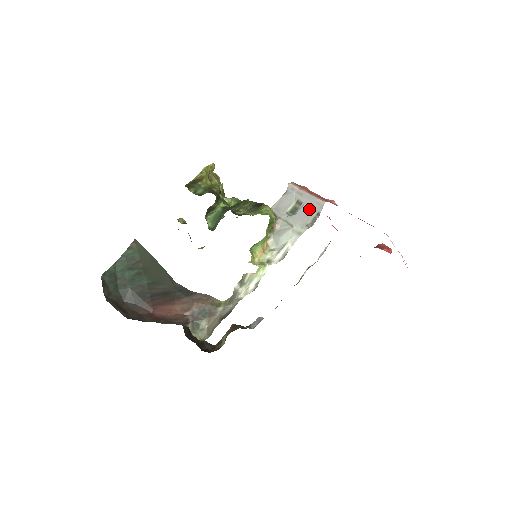
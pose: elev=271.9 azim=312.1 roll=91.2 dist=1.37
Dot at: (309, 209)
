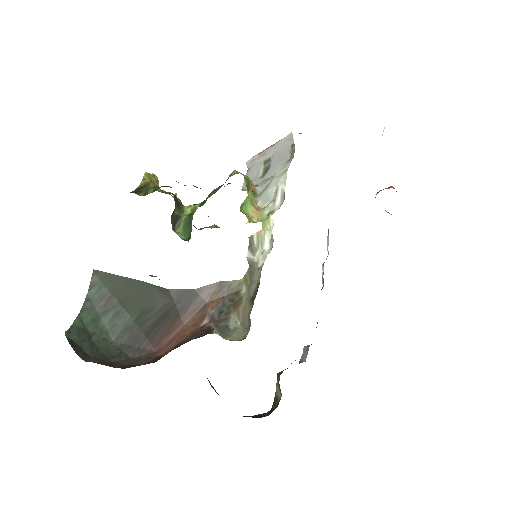
Dot at: (280, 153)
